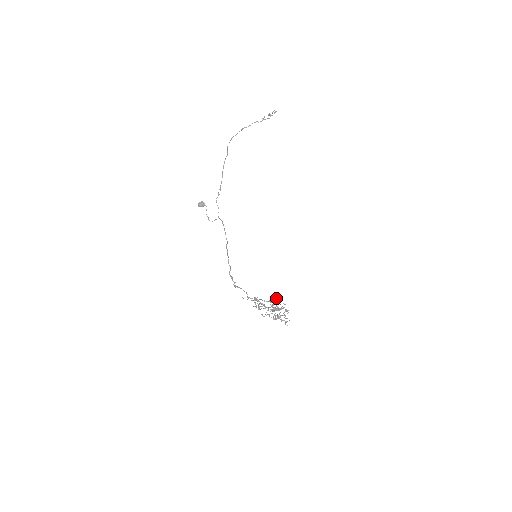
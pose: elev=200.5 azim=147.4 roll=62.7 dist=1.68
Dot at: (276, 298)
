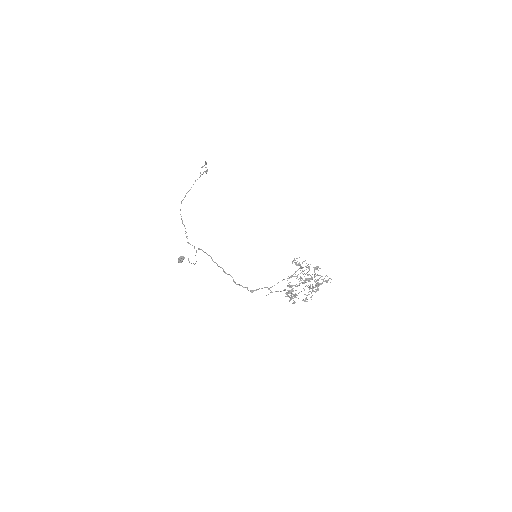
Dot at: occluded
